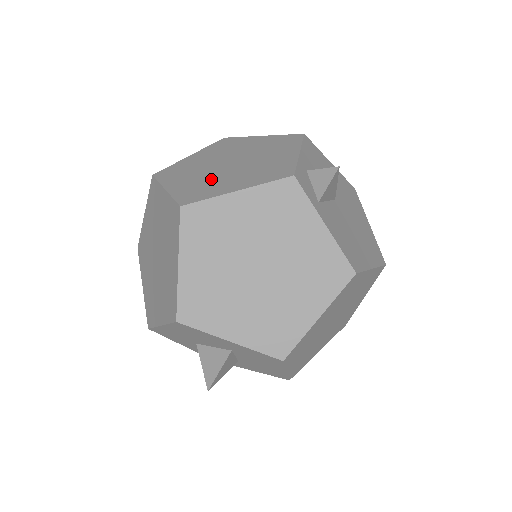
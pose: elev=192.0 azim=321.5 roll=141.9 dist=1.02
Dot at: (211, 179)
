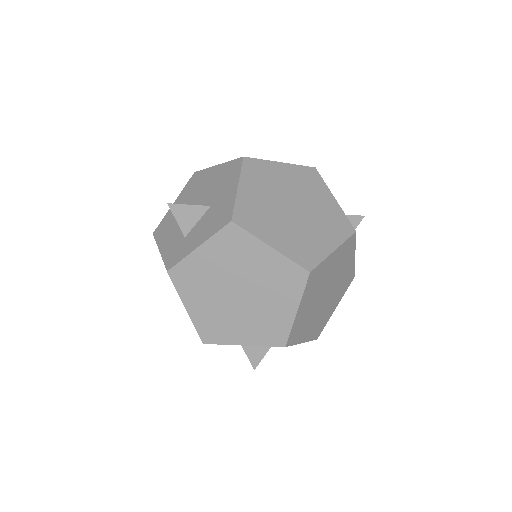
Dot at: (300, 233)
